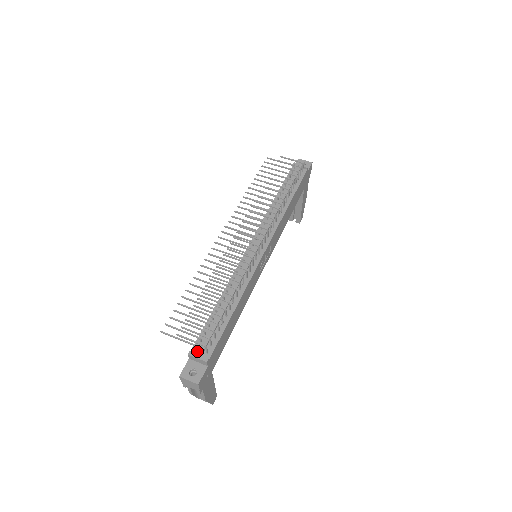
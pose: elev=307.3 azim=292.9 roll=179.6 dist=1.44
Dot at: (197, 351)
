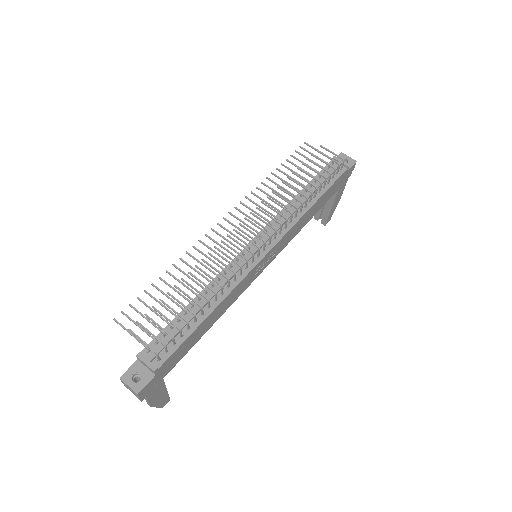
Dot at: (148, 354)
